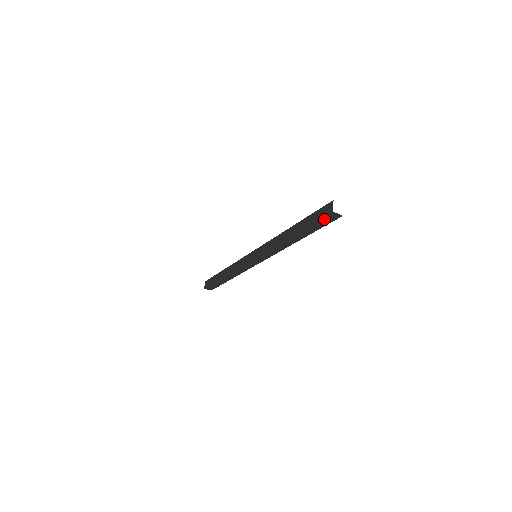
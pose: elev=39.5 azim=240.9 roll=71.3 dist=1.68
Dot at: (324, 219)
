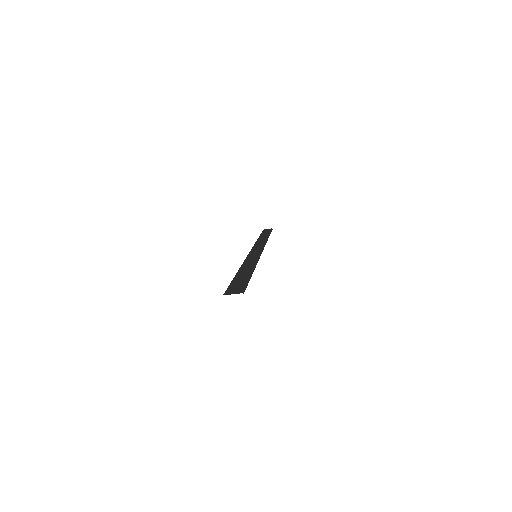
Dot at: occluded
